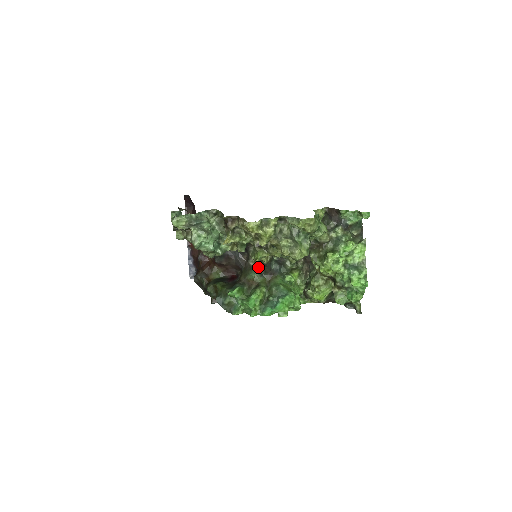
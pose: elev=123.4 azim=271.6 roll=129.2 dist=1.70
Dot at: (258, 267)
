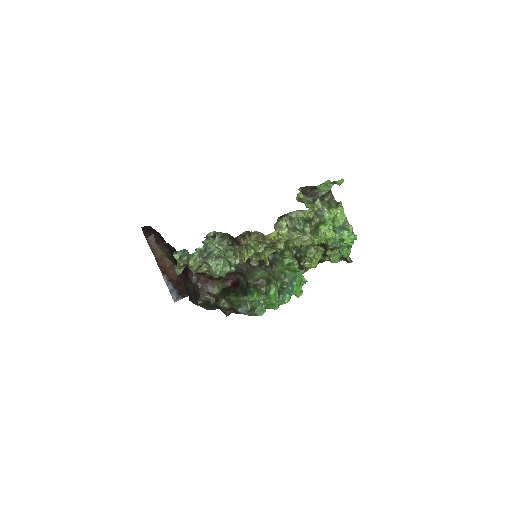
Dot at: (261, 265)
